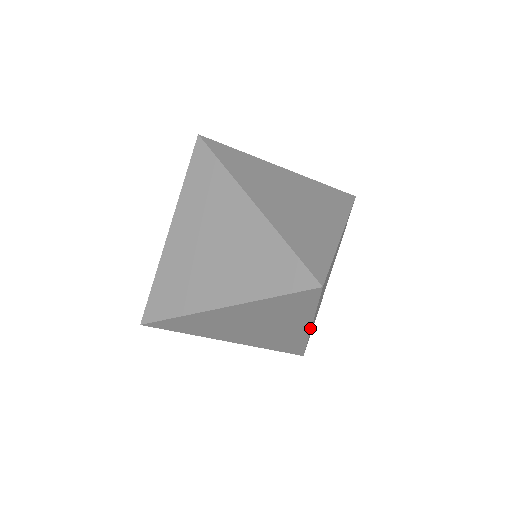
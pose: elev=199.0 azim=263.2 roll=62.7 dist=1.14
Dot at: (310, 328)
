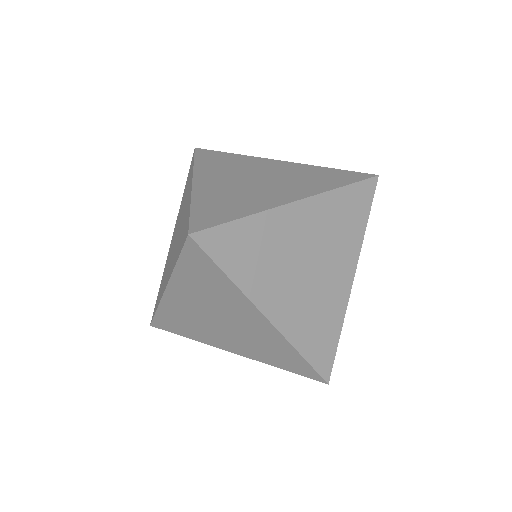
Dot at: occluded
